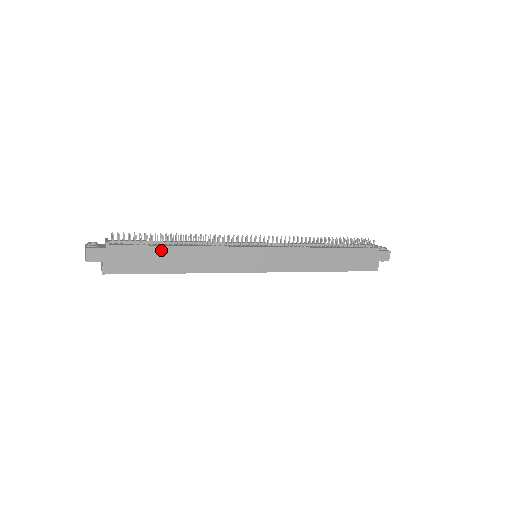
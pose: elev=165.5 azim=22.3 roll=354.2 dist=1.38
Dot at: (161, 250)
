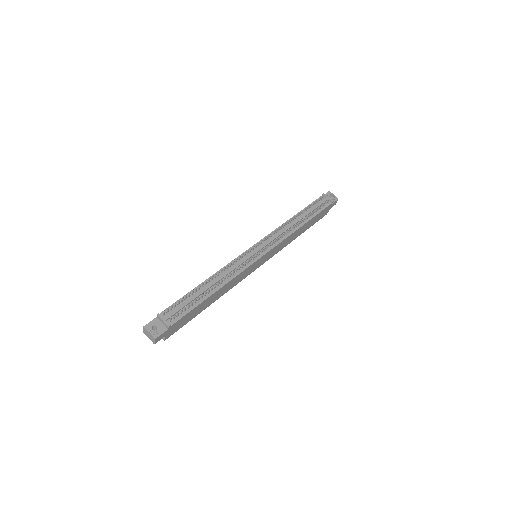
Dot at: (202, 303)
